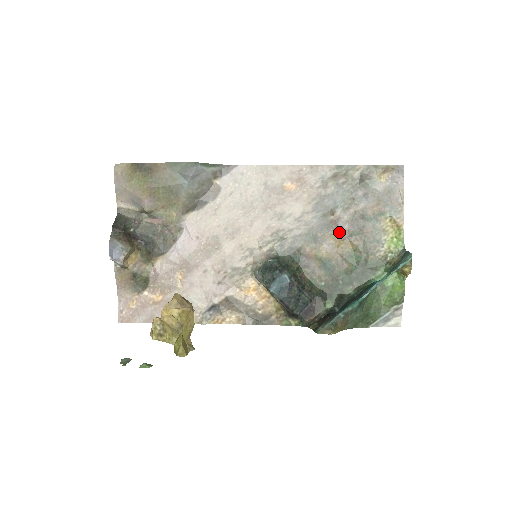
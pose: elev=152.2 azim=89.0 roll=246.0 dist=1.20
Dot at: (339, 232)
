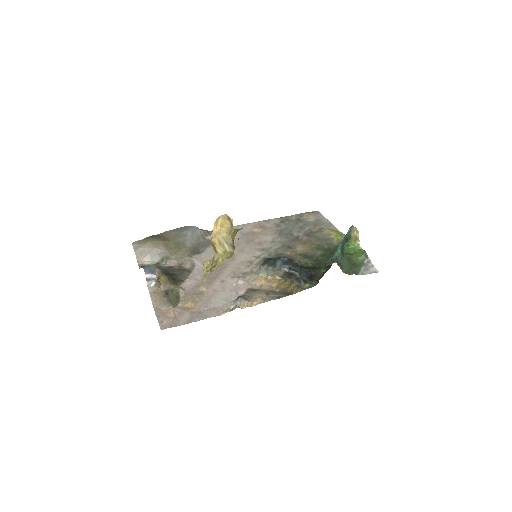
Dot at: (302, 241)
